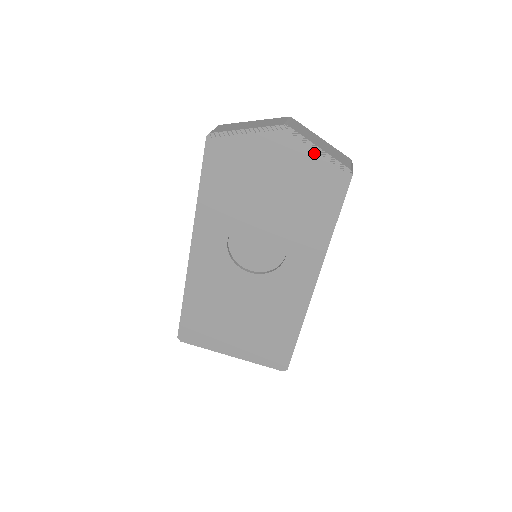
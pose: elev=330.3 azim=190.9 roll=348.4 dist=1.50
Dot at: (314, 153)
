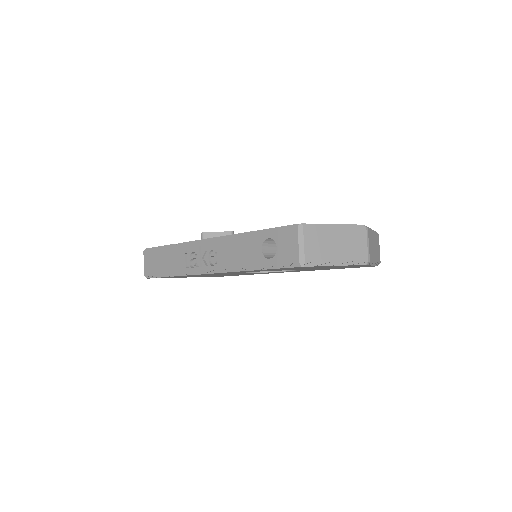
Dot at: occluded
